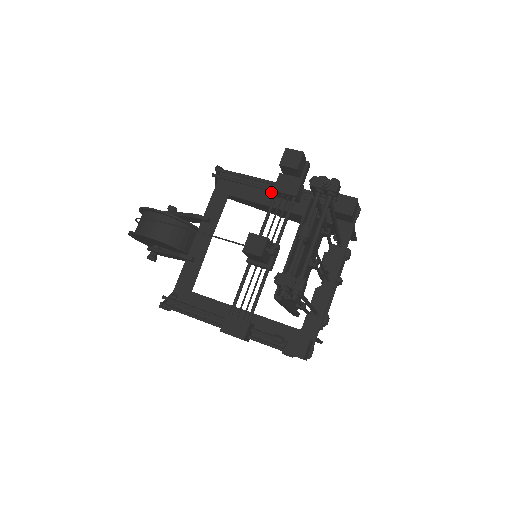
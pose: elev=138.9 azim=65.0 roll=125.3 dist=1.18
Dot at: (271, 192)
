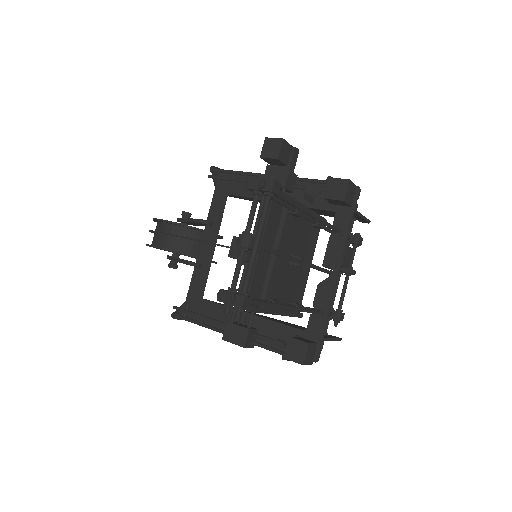
Dot at: occluded
